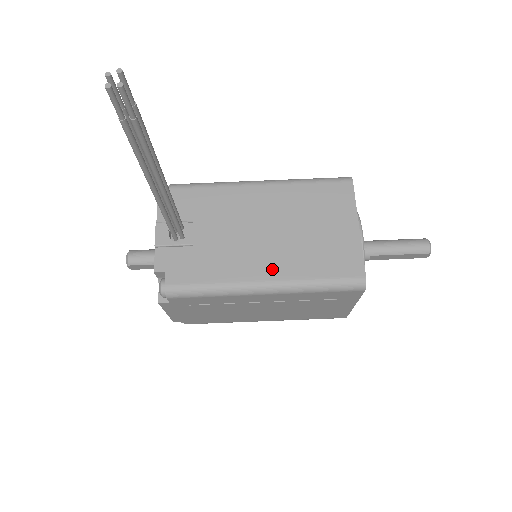
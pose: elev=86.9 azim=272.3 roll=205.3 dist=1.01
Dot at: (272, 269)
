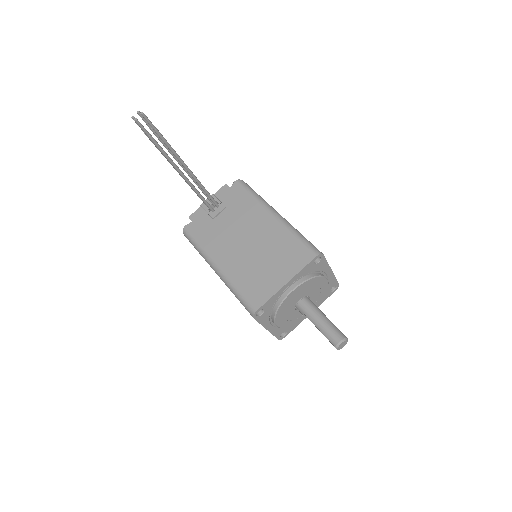
Dot at: (227, 263)
